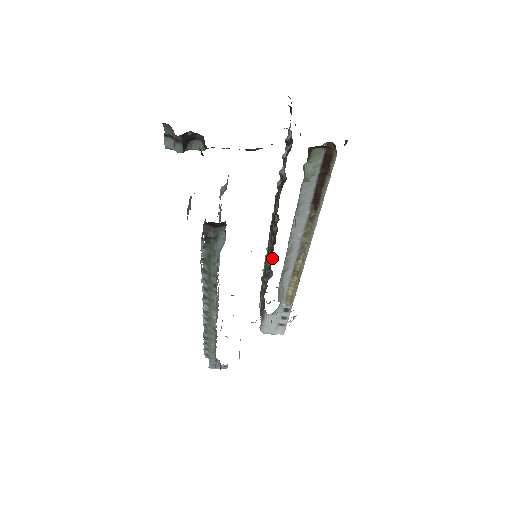
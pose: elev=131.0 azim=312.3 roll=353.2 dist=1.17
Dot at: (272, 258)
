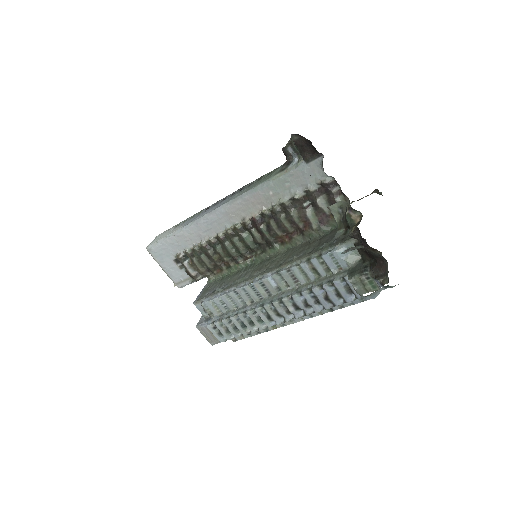
Dot at: (260, 249)
